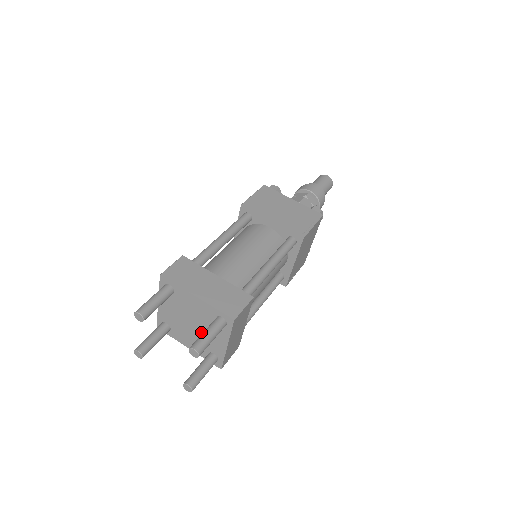
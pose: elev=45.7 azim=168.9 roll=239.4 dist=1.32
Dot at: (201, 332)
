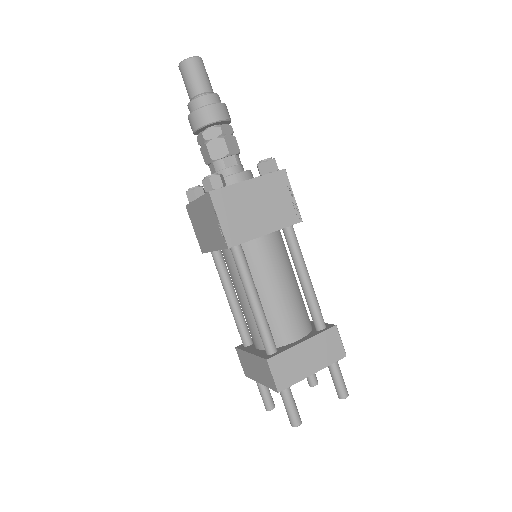
Dot at: occluded
